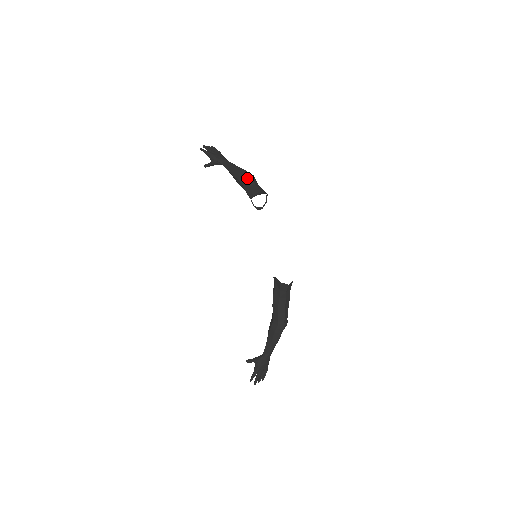
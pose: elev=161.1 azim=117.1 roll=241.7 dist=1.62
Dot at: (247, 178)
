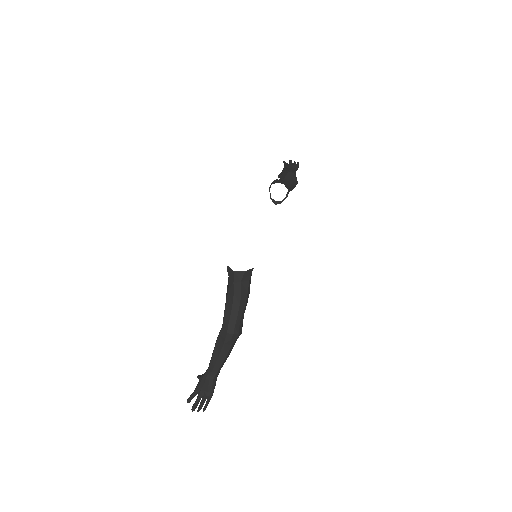
Dot at: (284, 174)
